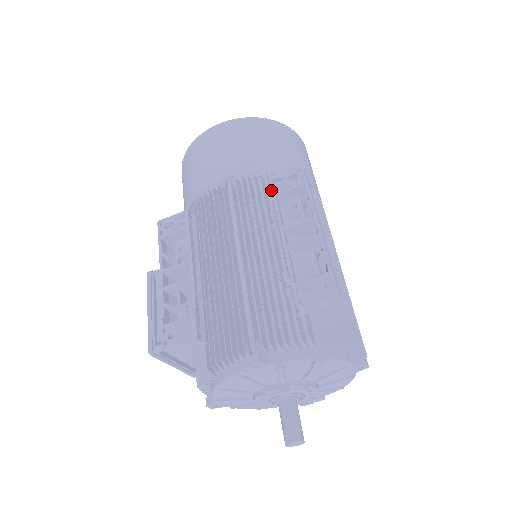
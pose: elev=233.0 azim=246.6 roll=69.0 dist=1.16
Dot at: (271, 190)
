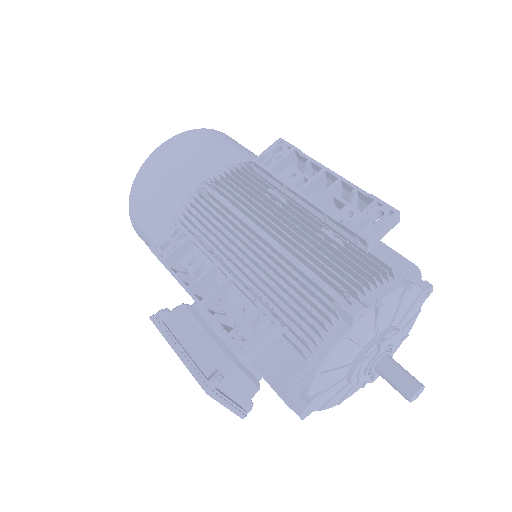
Dot at: (263, 168)
